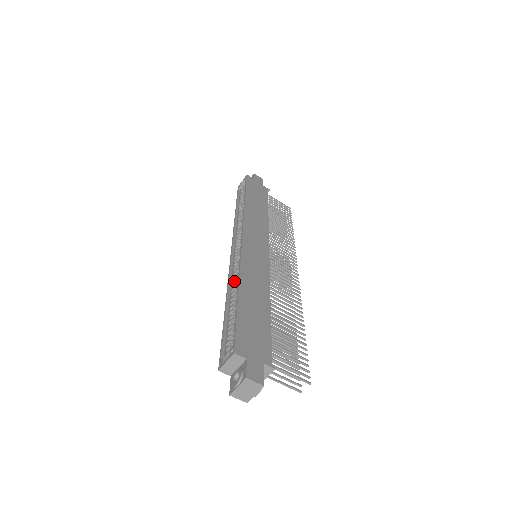
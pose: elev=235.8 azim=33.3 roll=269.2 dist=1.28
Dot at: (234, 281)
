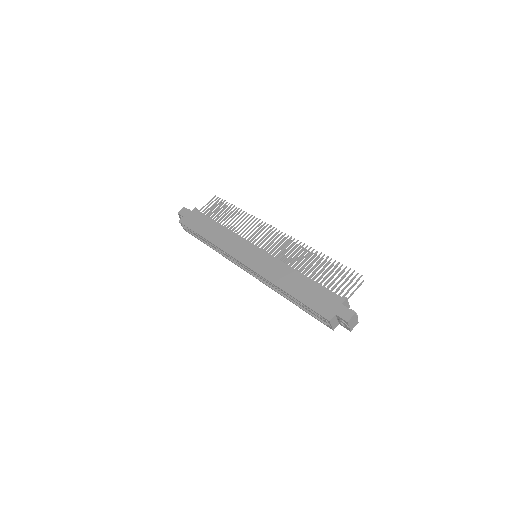
Dot at: (273, 286)
